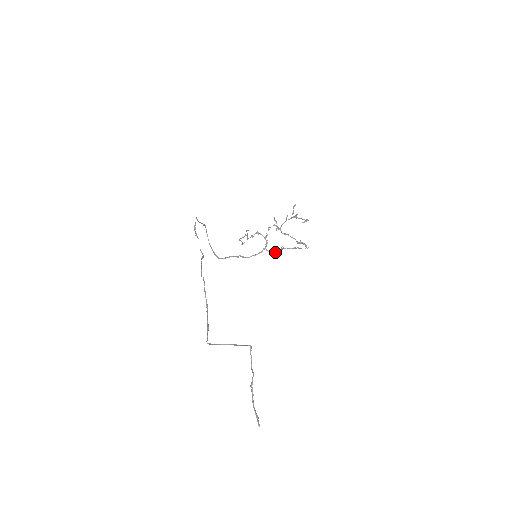
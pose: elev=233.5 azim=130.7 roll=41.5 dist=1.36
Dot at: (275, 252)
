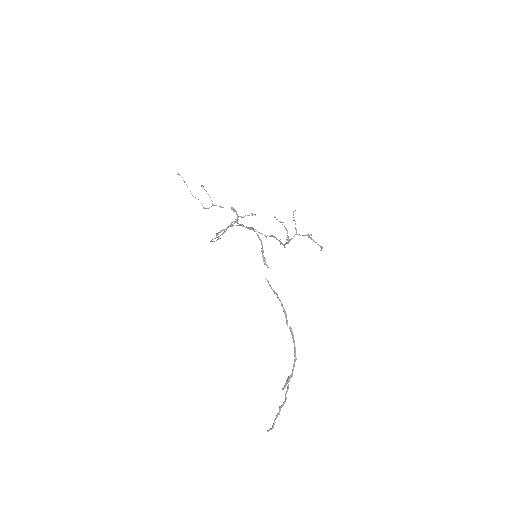
Dot at: occluded
